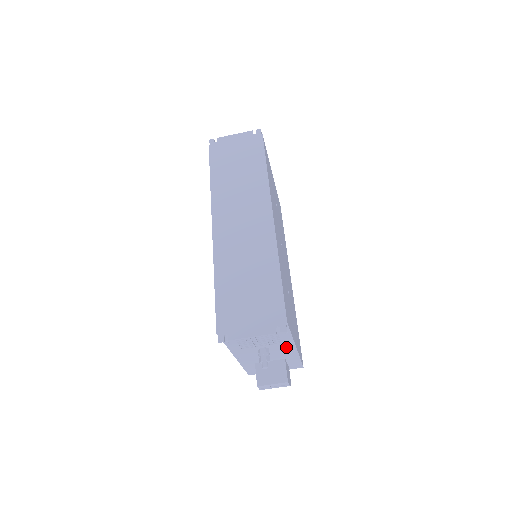
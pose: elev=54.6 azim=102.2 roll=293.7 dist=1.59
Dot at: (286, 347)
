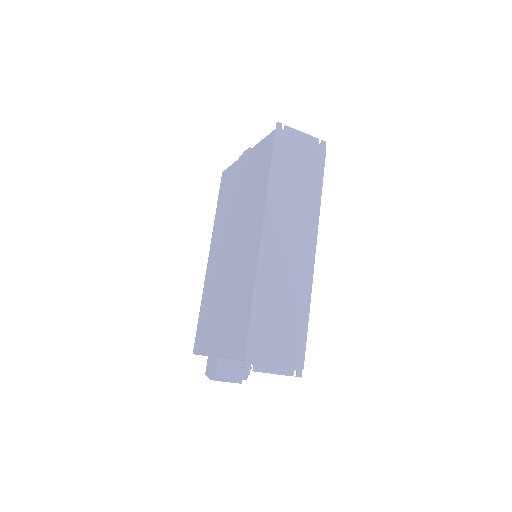
Dot at: occluded
